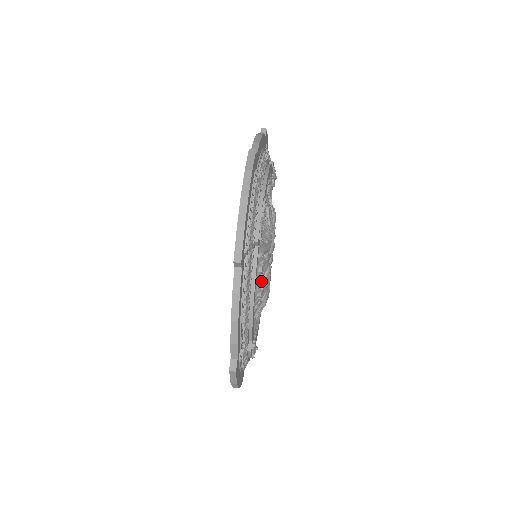
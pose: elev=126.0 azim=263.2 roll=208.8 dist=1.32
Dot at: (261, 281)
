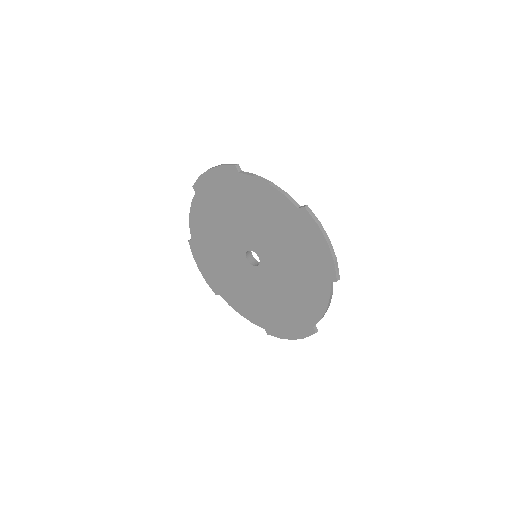
Dot at: occluded
